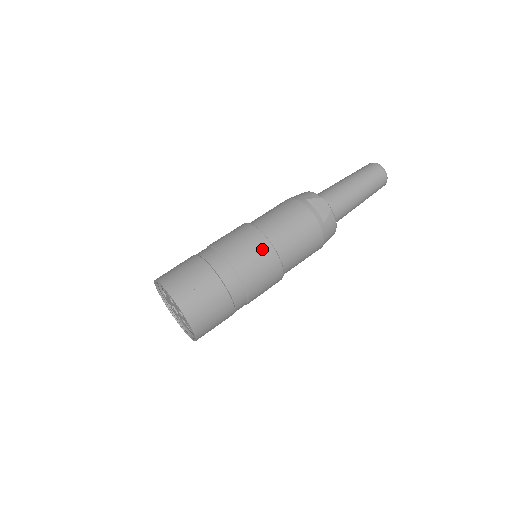
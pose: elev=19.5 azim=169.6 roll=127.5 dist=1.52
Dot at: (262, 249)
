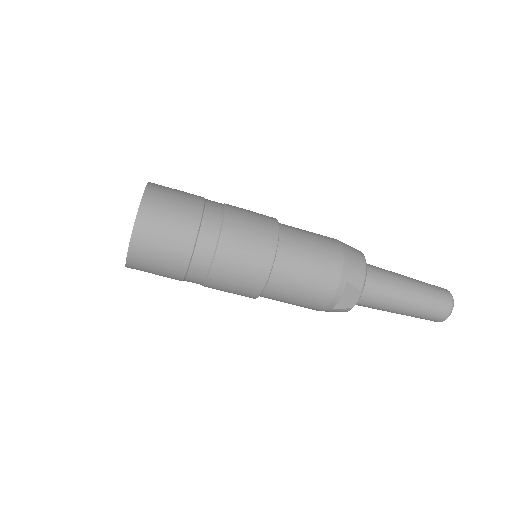
Dot at: (252, 283)
